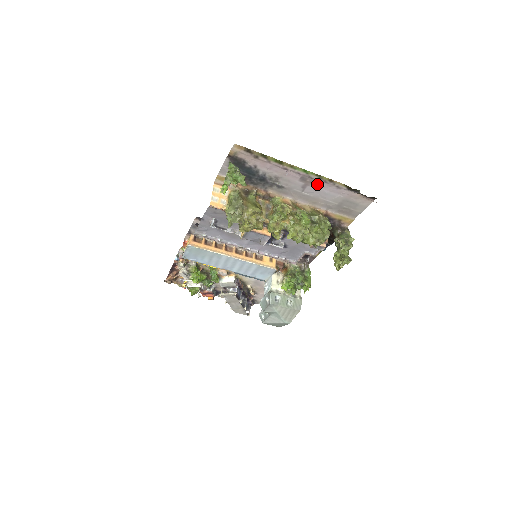
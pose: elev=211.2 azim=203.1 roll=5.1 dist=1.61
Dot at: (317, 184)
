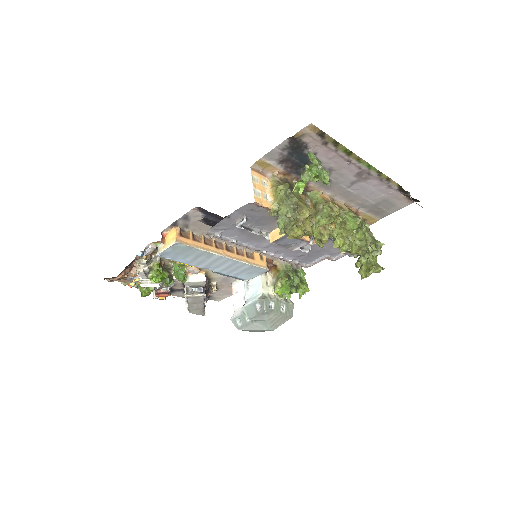
Dot at: (370, 181)
